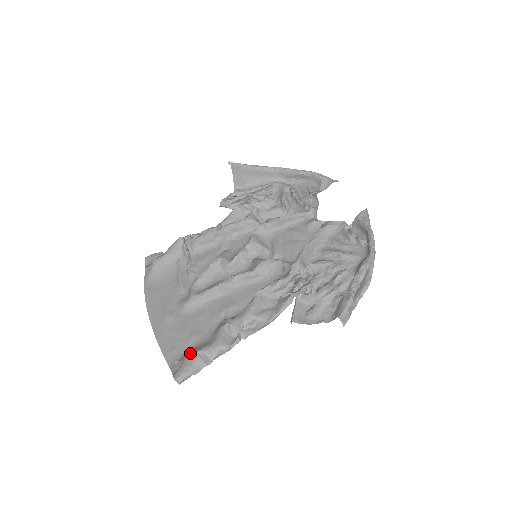
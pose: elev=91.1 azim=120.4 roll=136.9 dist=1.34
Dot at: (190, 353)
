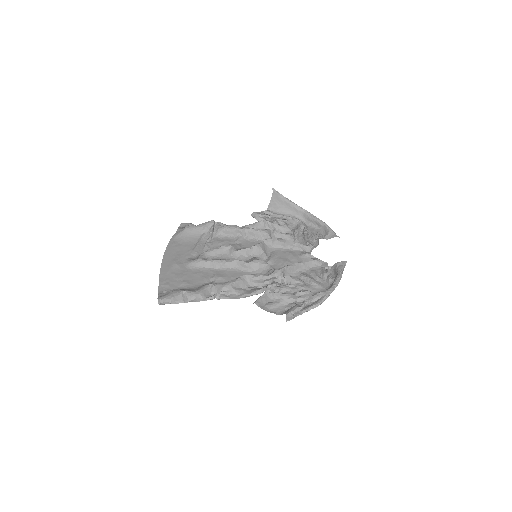
Dot at: (177, 290)
